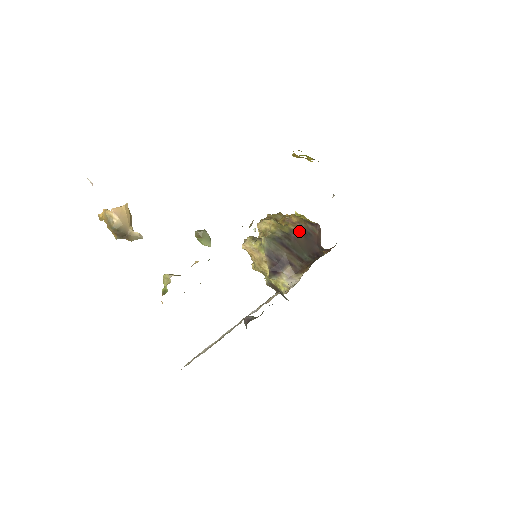
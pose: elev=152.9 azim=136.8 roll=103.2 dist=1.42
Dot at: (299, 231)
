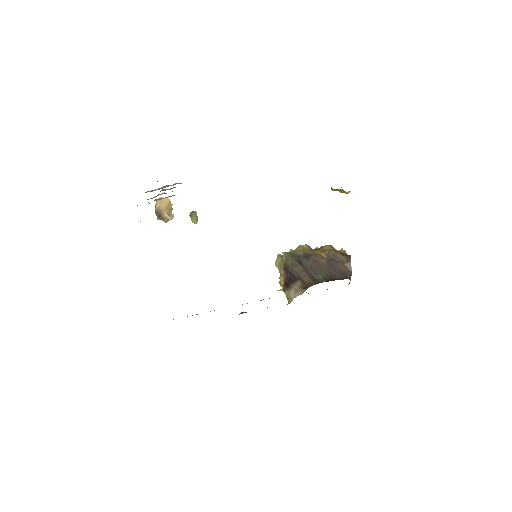
Dot at: (324, 256)
